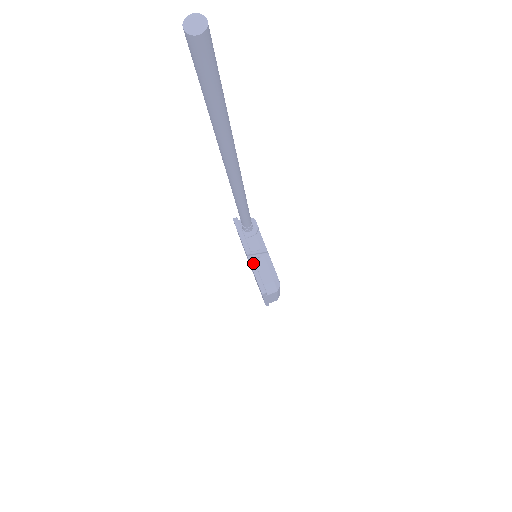
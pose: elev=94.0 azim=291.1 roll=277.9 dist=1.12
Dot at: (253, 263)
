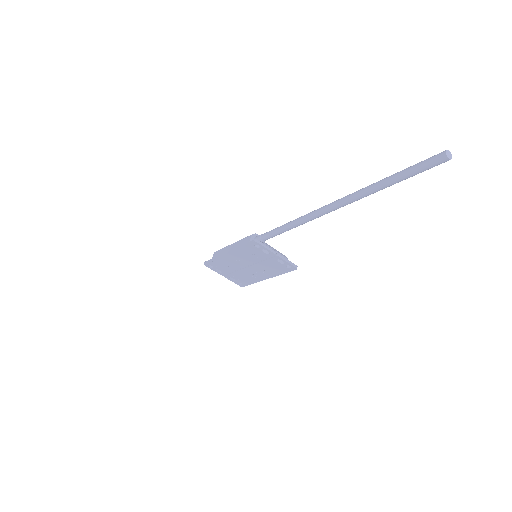
Dot at: (283, 257)
